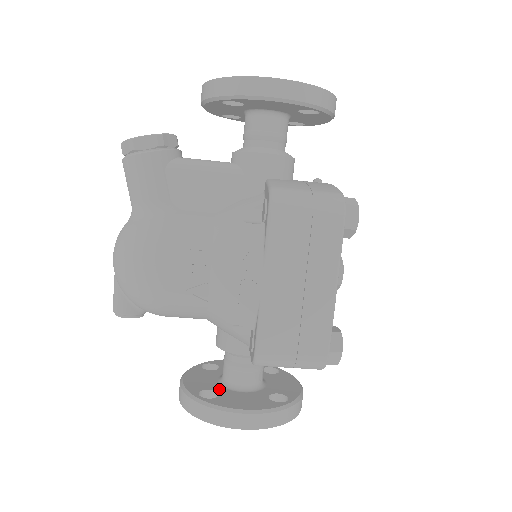
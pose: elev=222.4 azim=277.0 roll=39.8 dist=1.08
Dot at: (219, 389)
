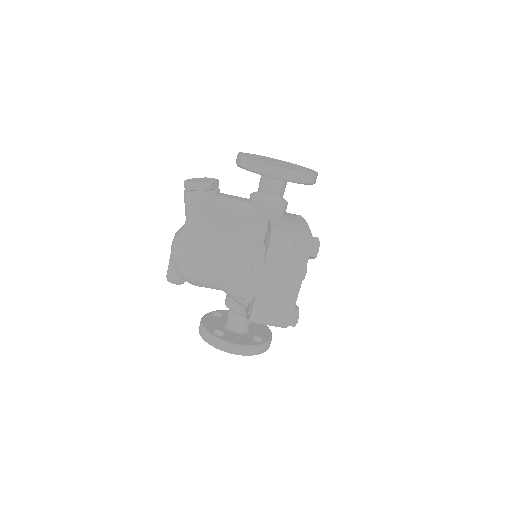
Dot at: (224, 330)
